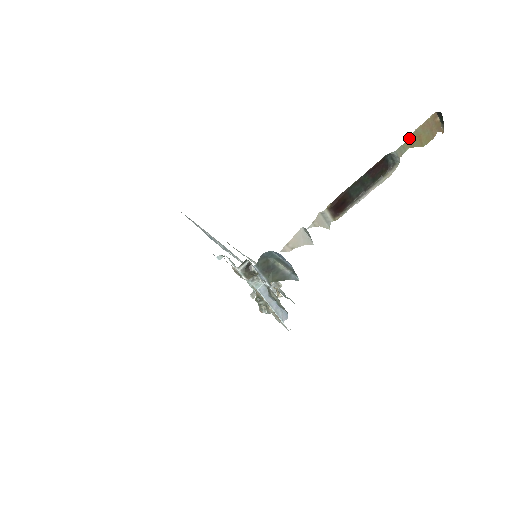
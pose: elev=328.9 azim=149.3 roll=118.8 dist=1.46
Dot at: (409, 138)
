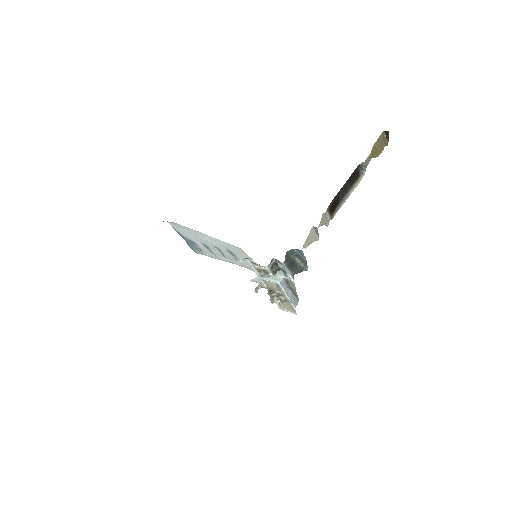
Dot at: (371, 151)
